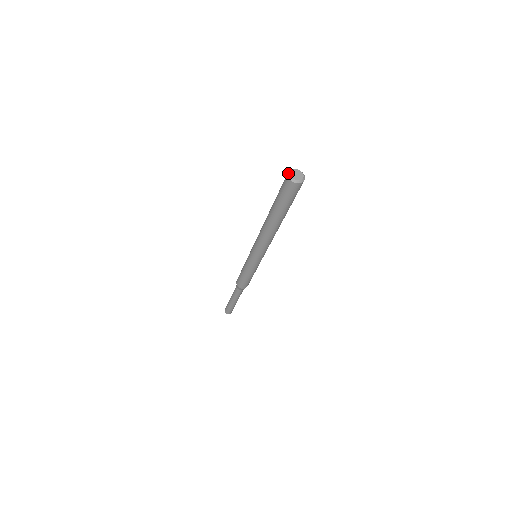
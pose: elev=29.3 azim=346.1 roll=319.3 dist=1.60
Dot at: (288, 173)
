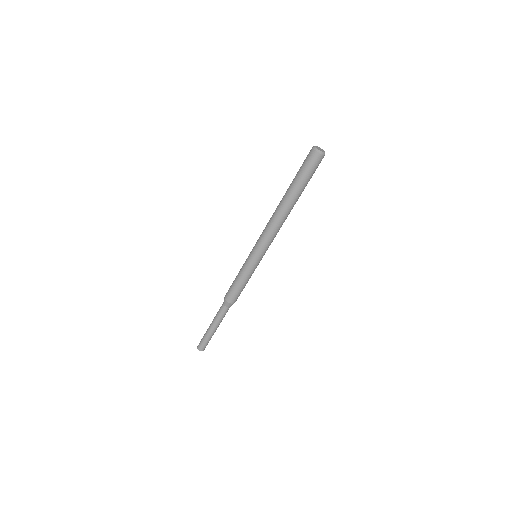
Dot at: occluded
